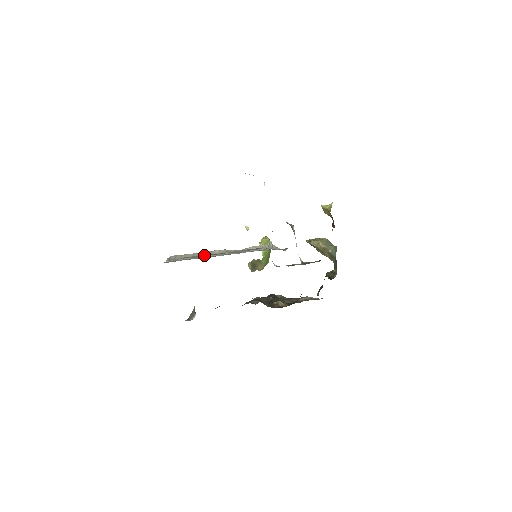
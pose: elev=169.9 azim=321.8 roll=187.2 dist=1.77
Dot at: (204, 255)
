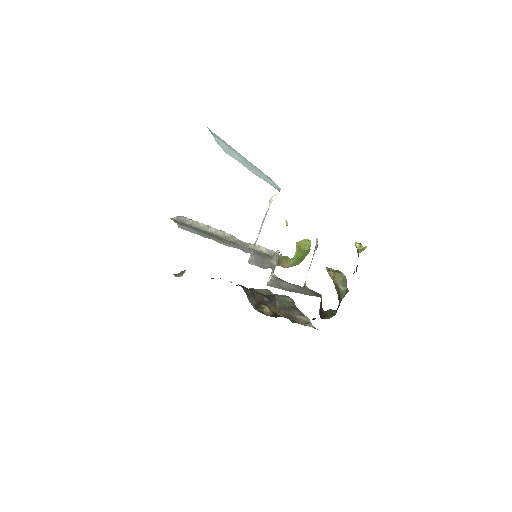
Dot at: (195, 231)
